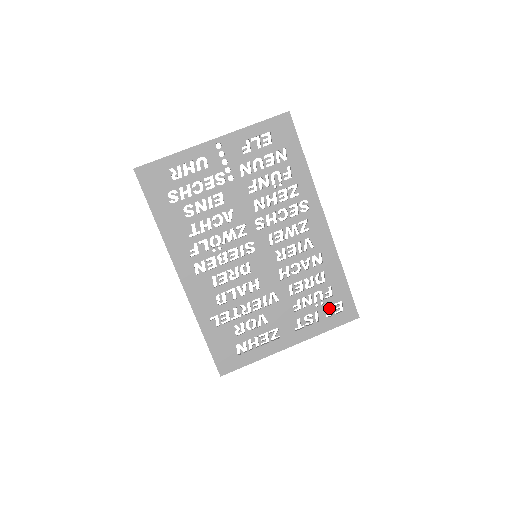
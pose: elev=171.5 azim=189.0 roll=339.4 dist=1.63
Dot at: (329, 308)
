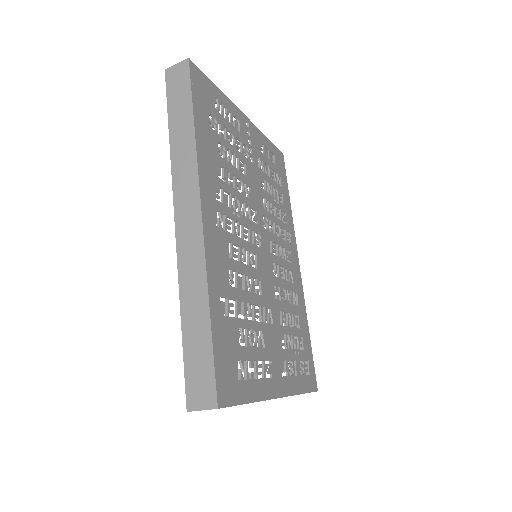
Dot at: (302, 363)
